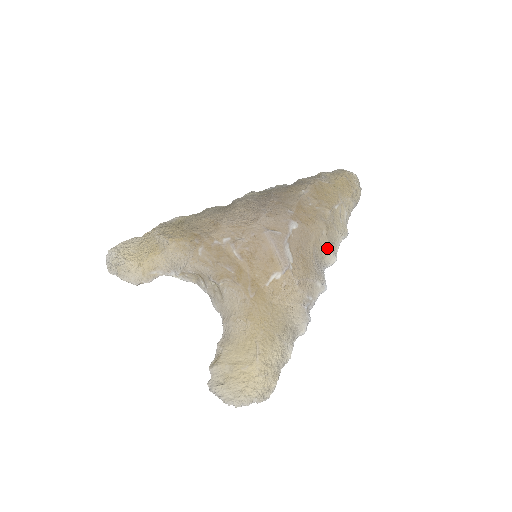
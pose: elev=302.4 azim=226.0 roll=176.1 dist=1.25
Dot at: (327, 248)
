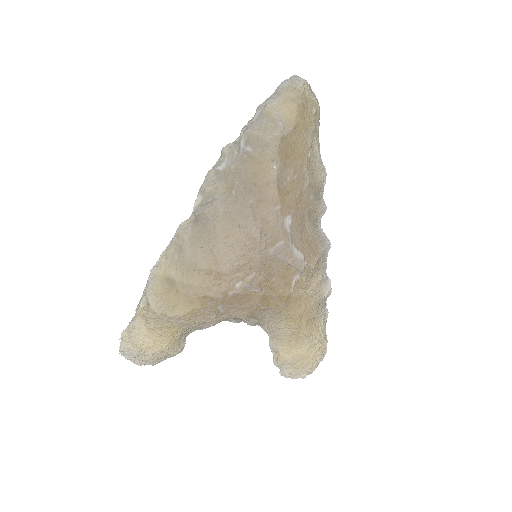
Dot at: (317, 206)
